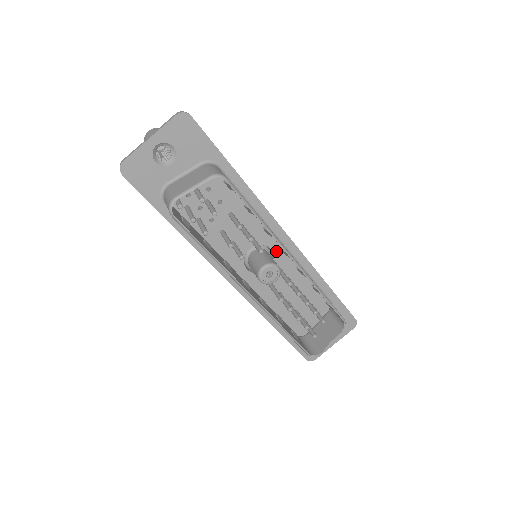
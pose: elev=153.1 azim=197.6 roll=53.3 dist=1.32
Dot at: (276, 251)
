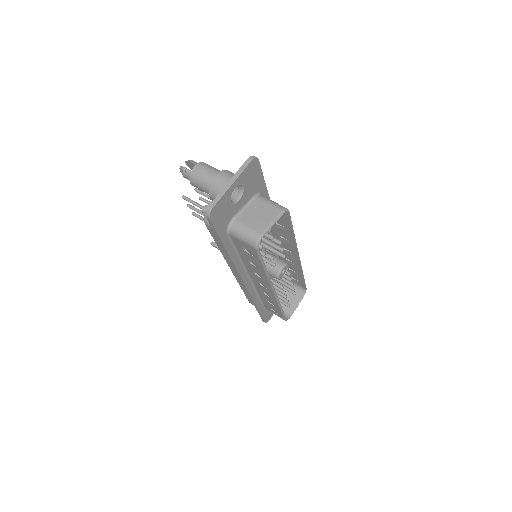
Dot at: occluded
